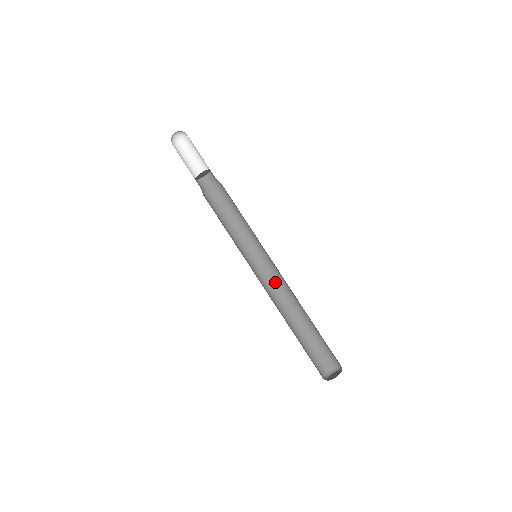
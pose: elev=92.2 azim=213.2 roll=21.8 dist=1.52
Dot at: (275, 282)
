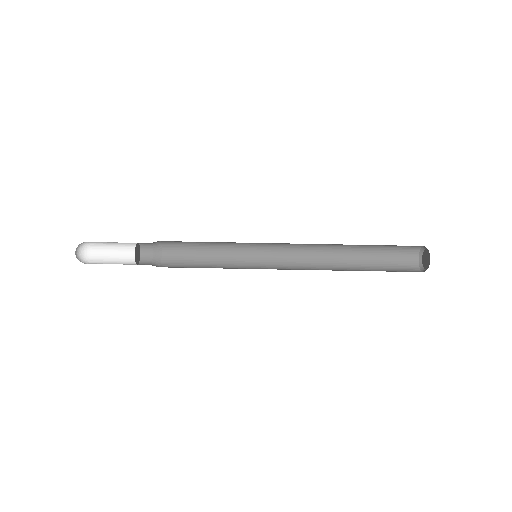
Dot at: (294, 254)
